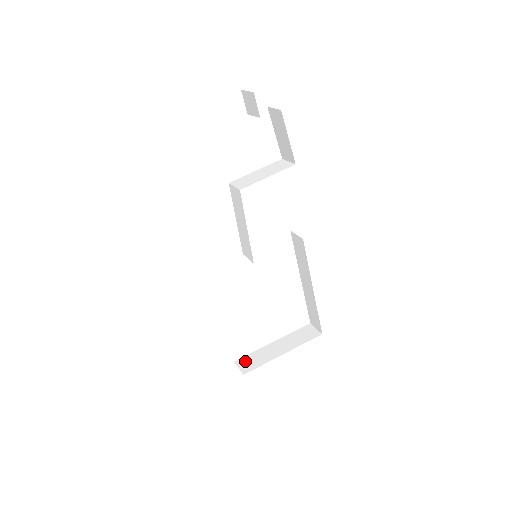
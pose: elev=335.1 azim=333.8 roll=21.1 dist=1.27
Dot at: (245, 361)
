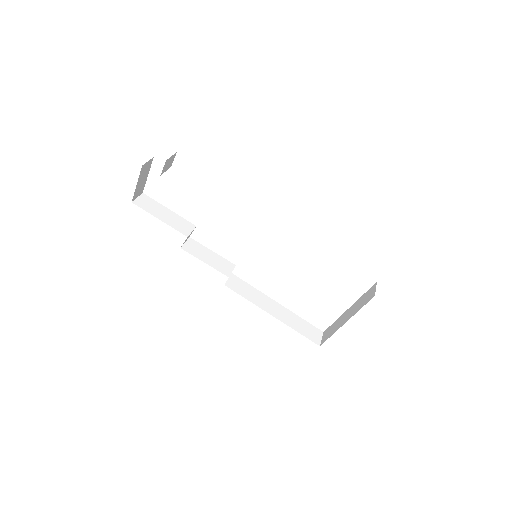
Dot at: (327, 332)
